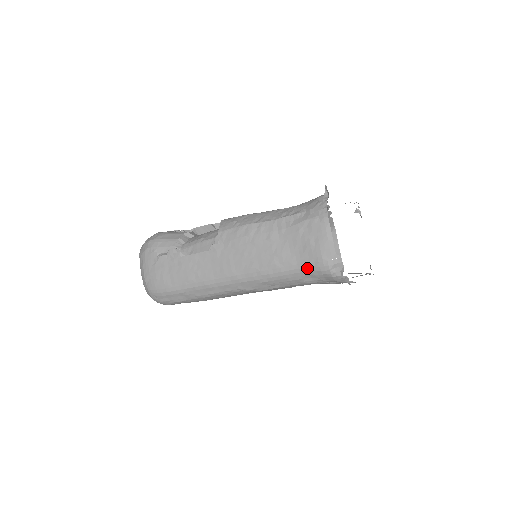
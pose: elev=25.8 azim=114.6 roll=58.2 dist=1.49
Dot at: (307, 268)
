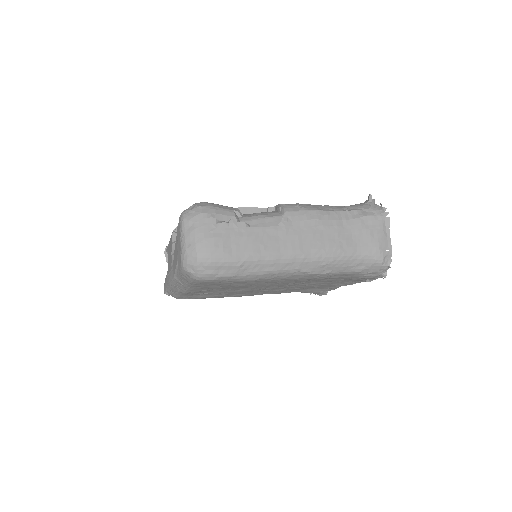
Dot at: (365, 256)
